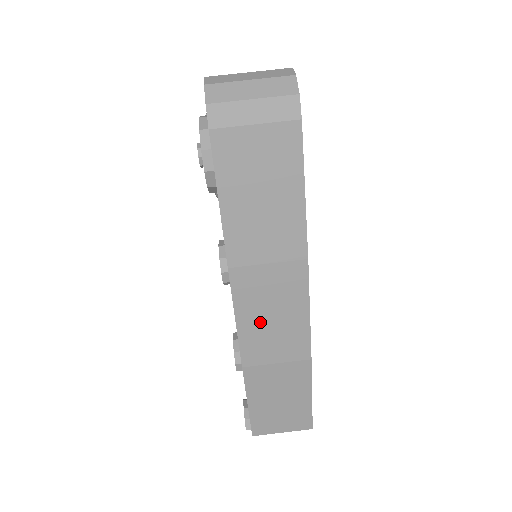
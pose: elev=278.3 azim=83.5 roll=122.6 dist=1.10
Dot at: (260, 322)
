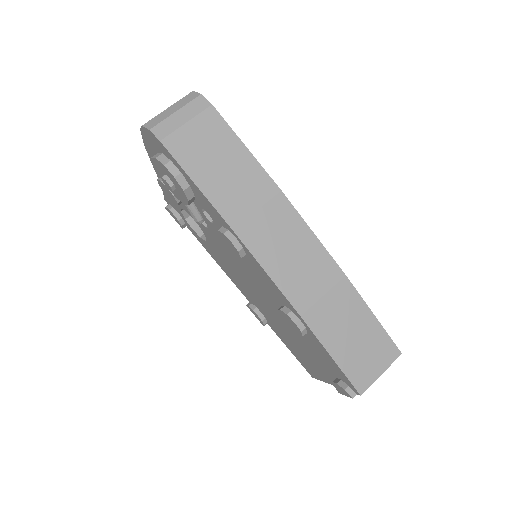
Dot at: (285, 264)
